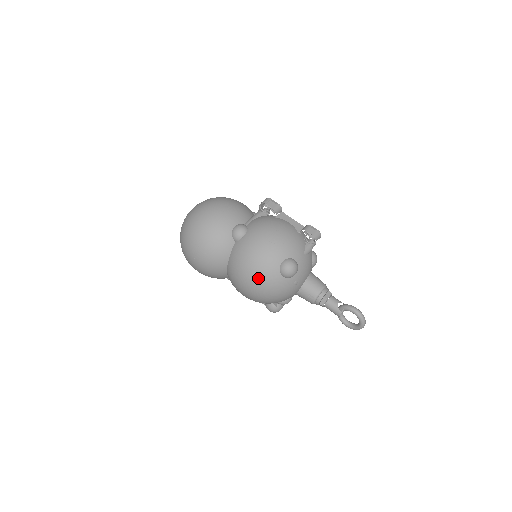
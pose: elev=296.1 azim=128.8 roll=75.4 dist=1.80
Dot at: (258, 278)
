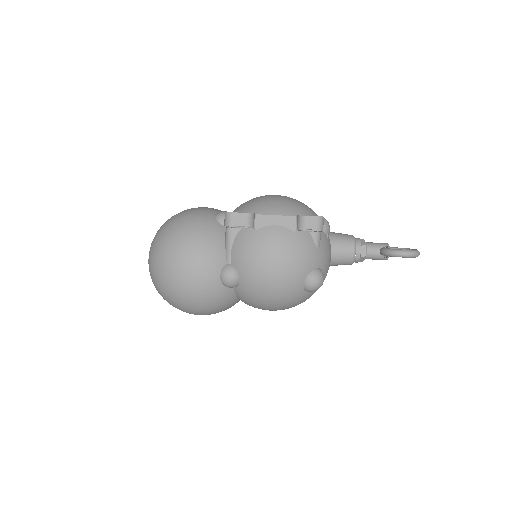
Dot at: (287, 307)
